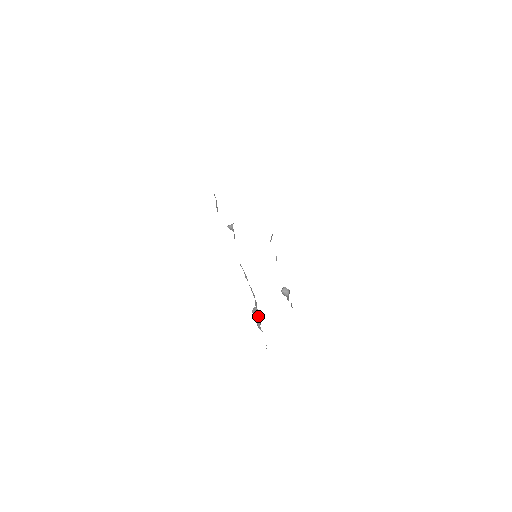
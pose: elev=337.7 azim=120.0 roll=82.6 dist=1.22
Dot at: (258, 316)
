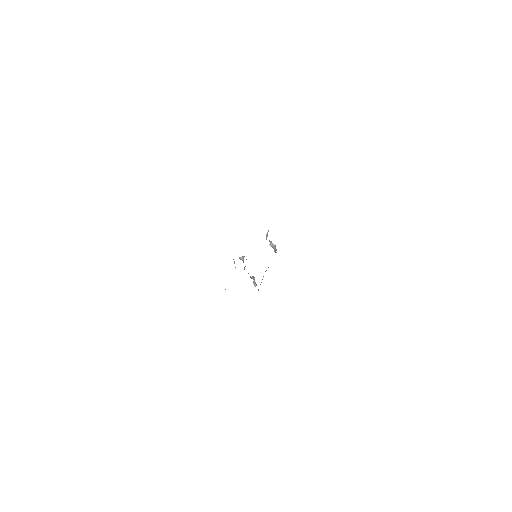
Dot at: occluded
